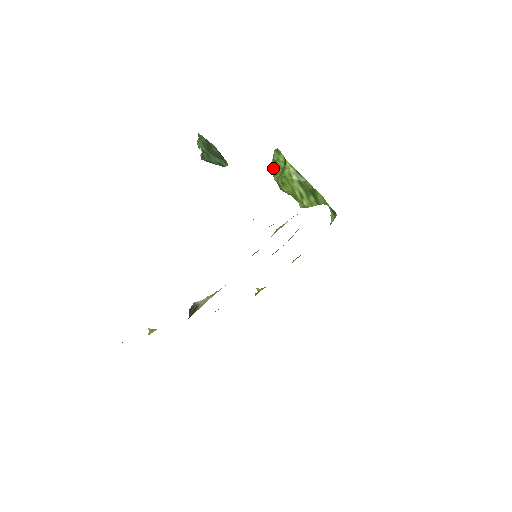
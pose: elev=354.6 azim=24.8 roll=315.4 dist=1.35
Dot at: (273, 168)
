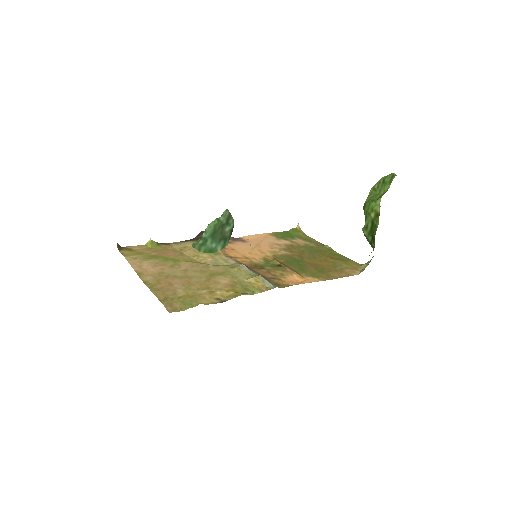
Dot at: (378, 182)
